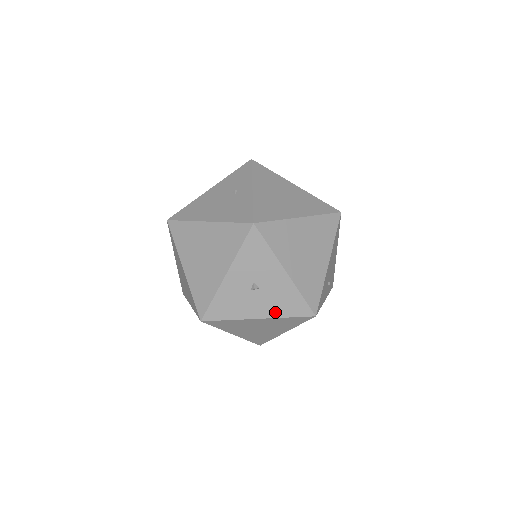
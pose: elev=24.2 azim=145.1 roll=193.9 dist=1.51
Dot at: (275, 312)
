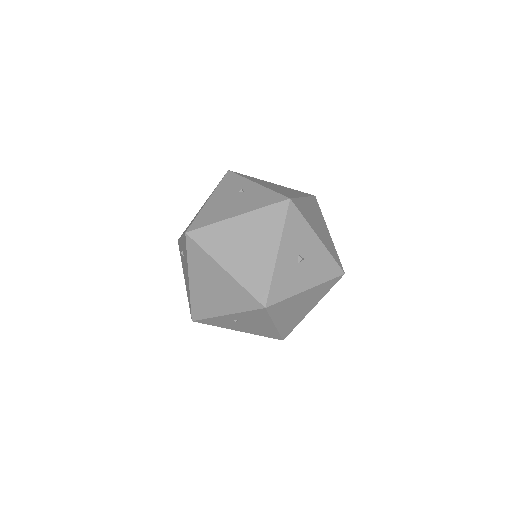
Dot at: (318, 279)
